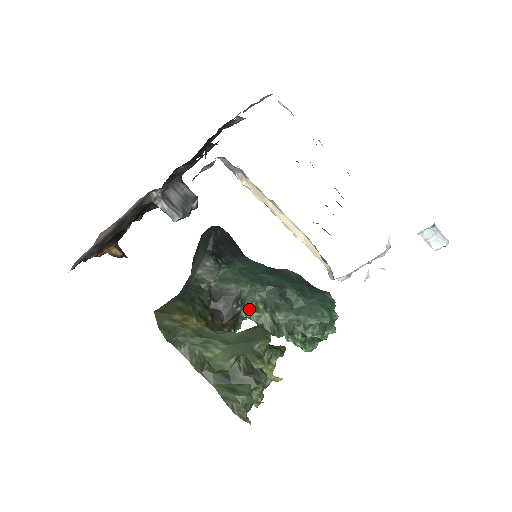
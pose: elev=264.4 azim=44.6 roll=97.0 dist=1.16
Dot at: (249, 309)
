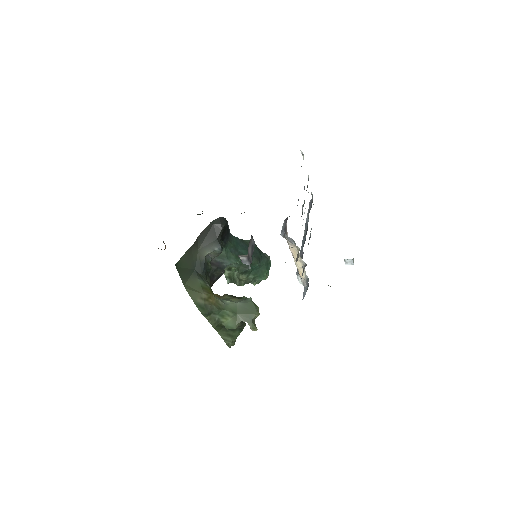
Dot at: (225, 269)
